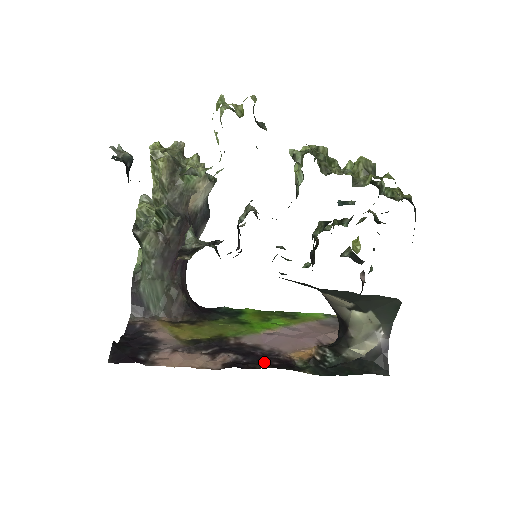
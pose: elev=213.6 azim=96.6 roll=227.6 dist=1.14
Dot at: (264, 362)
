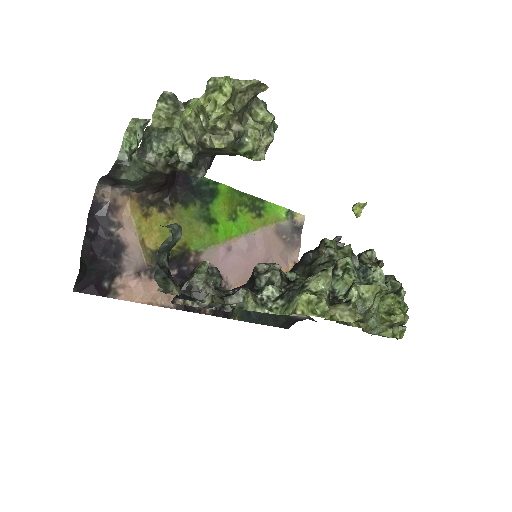
Dot at: occluded
